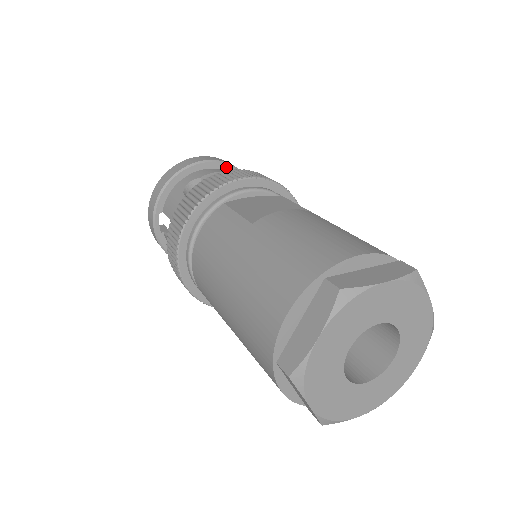
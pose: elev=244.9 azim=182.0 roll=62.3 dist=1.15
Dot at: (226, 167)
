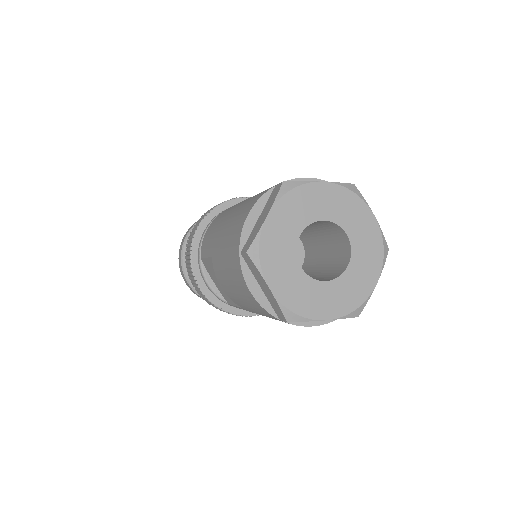
Dot at: occluded
